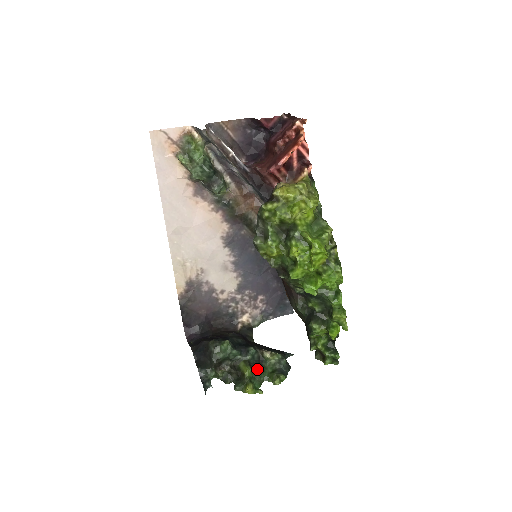
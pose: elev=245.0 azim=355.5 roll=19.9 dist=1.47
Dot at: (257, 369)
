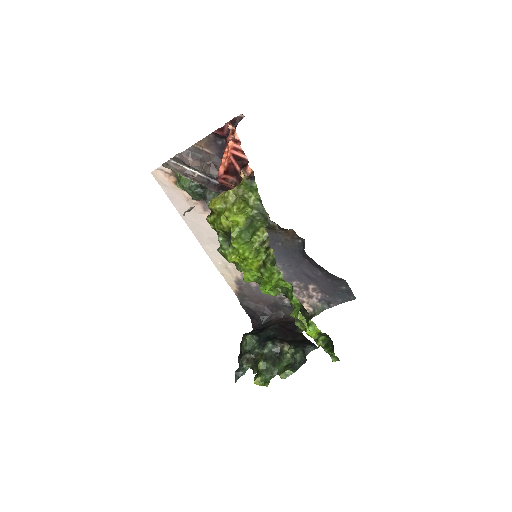
Dot at: (271, 362)
